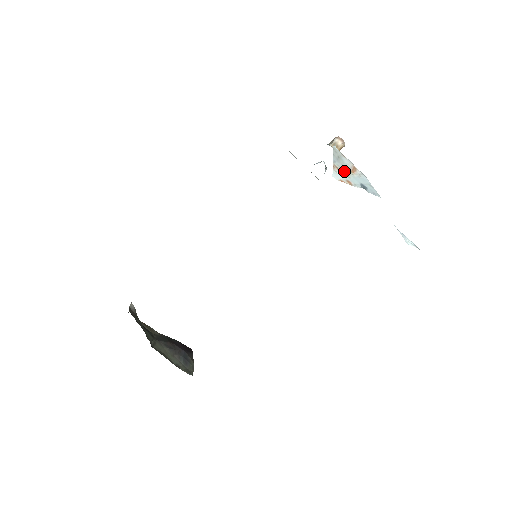
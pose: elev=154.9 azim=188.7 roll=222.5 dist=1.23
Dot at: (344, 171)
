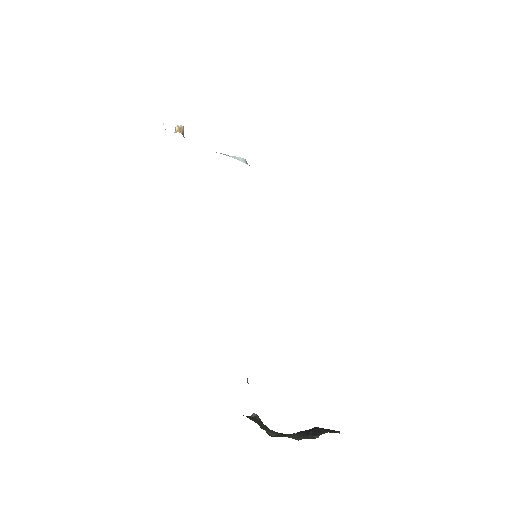
Dot at: occluded
